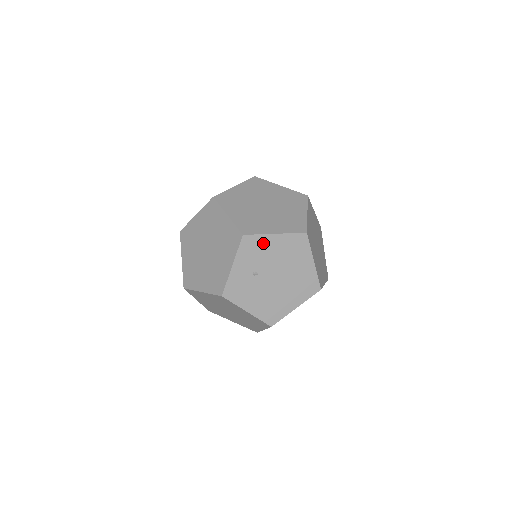
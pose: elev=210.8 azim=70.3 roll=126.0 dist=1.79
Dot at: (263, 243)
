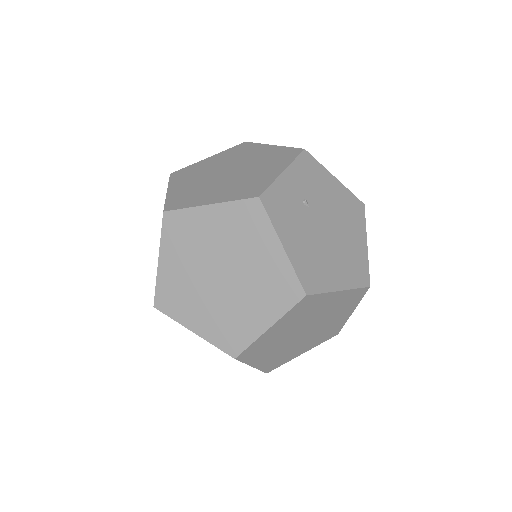
Dot at: (322, 176)
